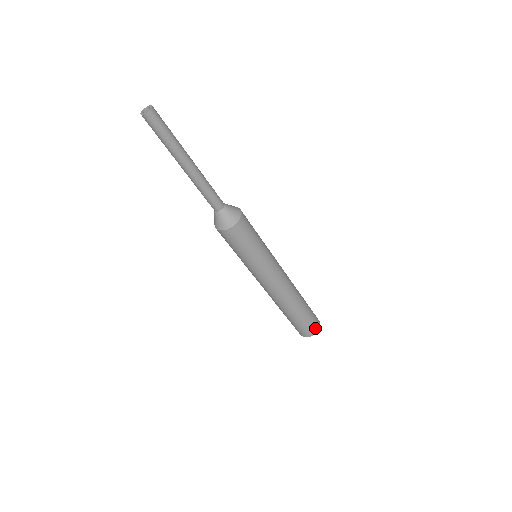
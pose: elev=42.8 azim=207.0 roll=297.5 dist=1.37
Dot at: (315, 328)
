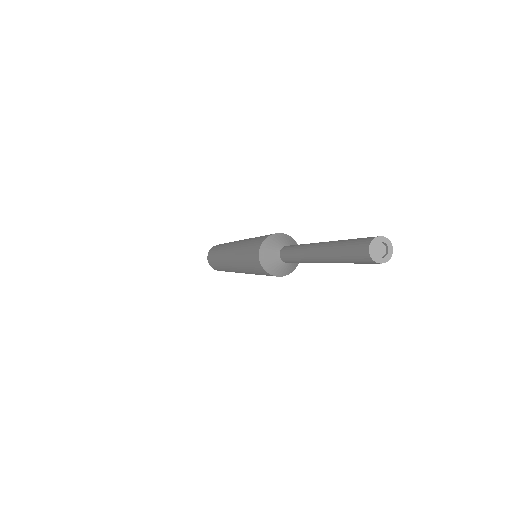
Dot at: occluded
